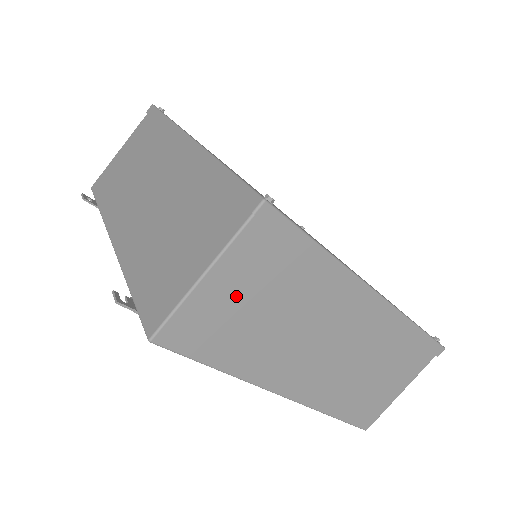
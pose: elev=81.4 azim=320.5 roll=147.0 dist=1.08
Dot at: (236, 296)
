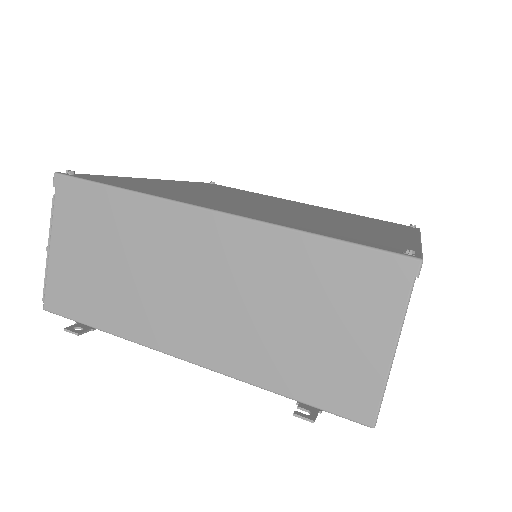
Dot at: occluded
